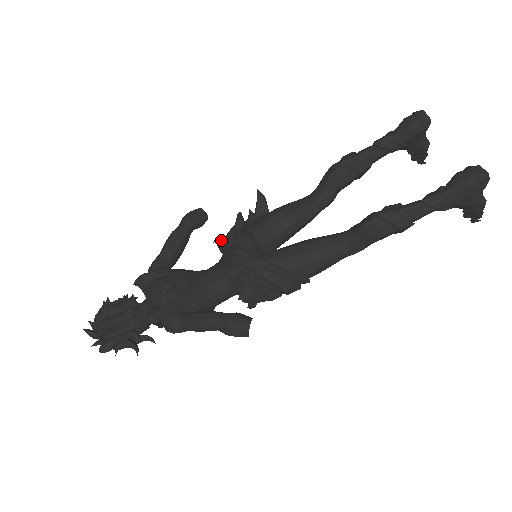
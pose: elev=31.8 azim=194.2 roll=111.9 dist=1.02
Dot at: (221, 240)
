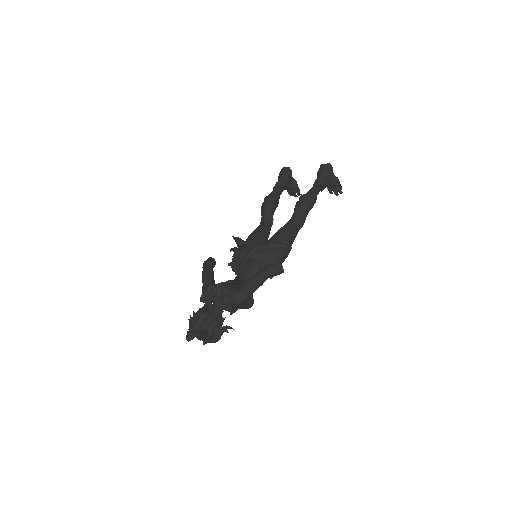
Dot at: (232, 259)
